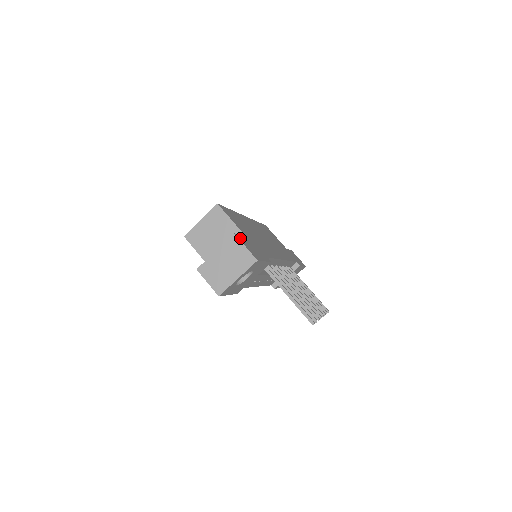
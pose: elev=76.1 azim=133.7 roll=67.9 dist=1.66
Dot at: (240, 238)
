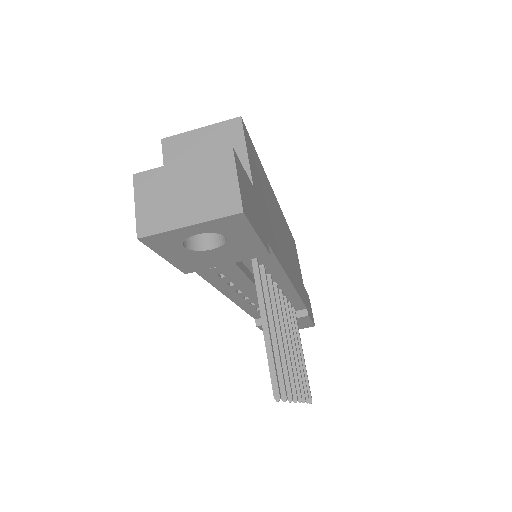
Dot at: (239, 164)
